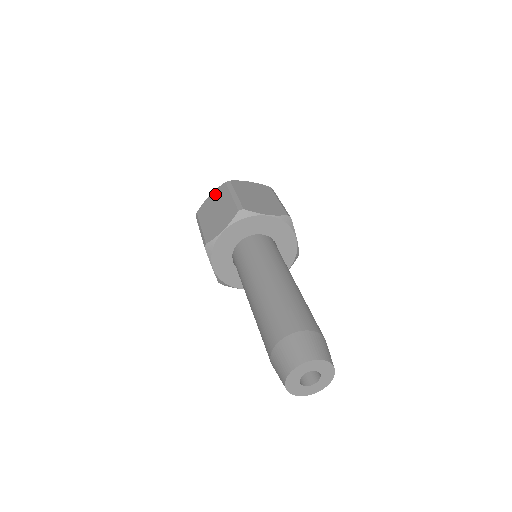
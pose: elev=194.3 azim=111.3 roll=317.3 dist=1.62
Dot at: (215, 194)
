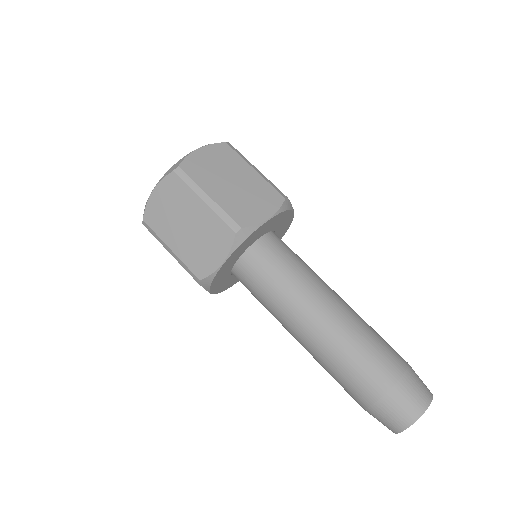
Dot at: (164, 192)
